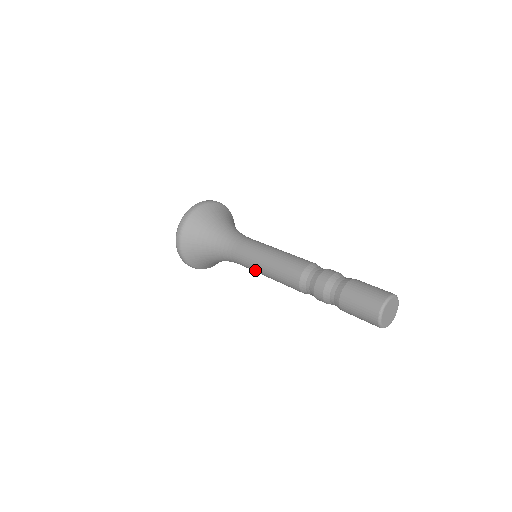
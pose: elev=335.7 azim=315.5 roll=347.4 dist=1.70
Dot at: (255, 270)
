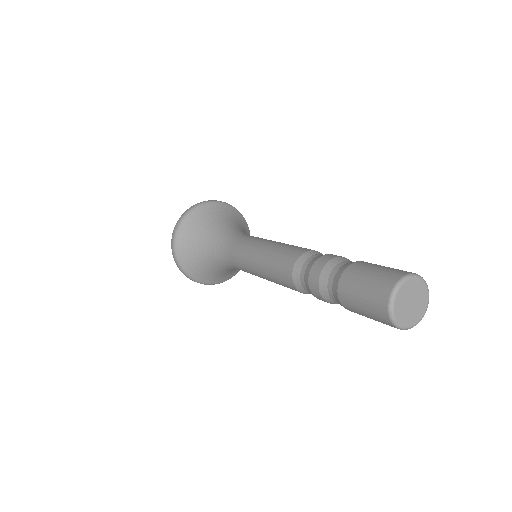
Dot at: occluded
